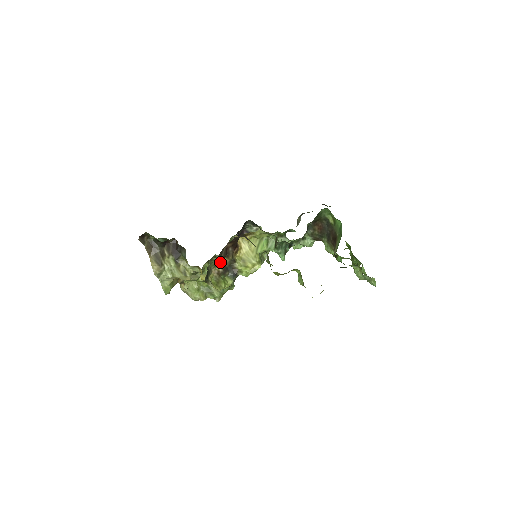
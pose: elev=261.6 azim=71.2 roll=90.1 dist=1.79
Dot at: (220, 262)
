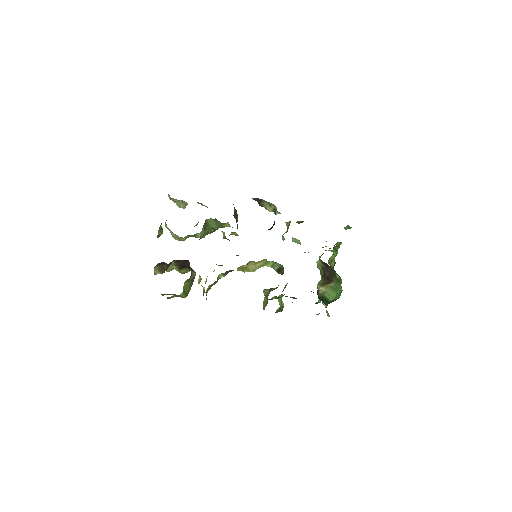
Dot at: occluded
